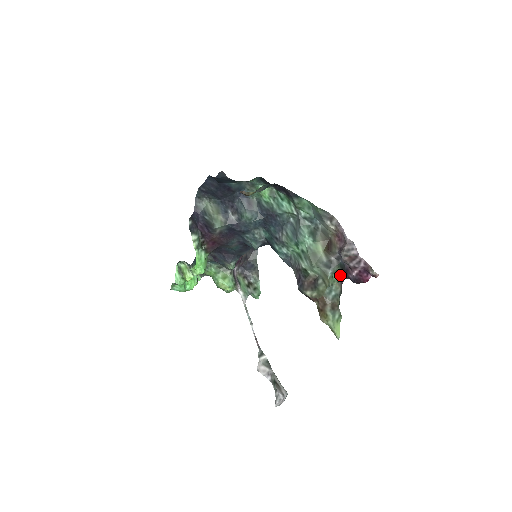
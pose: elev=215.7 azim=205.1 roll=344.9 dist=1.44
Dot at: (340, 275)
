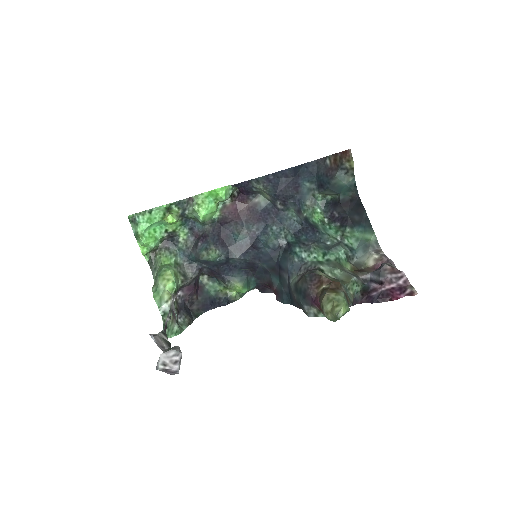
Dot at: (355, 297)
